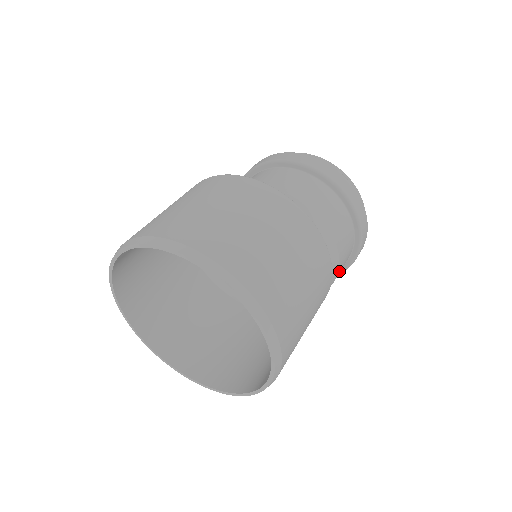
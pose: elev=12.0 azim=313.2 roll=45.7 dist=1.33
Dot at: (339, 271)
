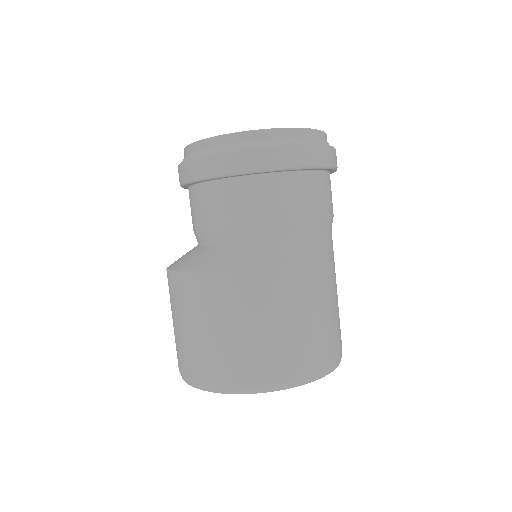
Dot at: (303, 212)
